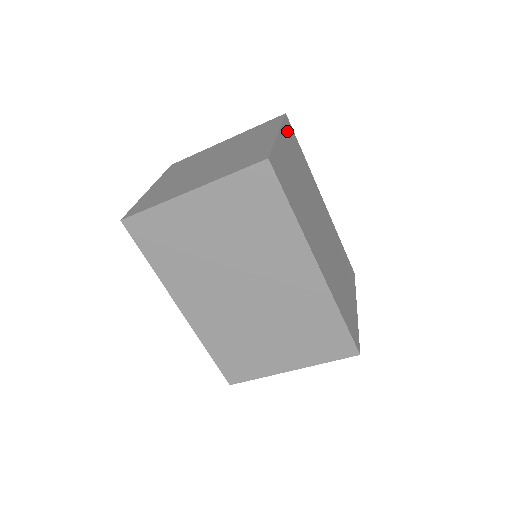
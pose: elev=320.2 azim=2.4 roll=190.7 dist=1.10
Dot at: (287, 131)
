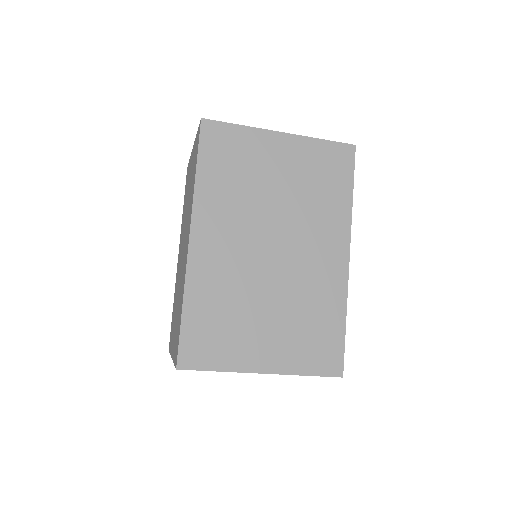
Dot at: occluded
